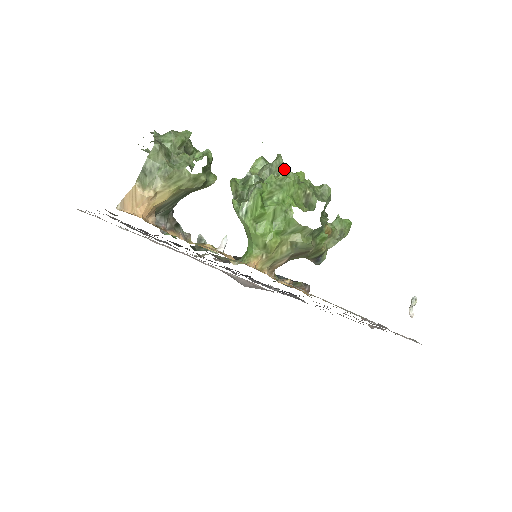
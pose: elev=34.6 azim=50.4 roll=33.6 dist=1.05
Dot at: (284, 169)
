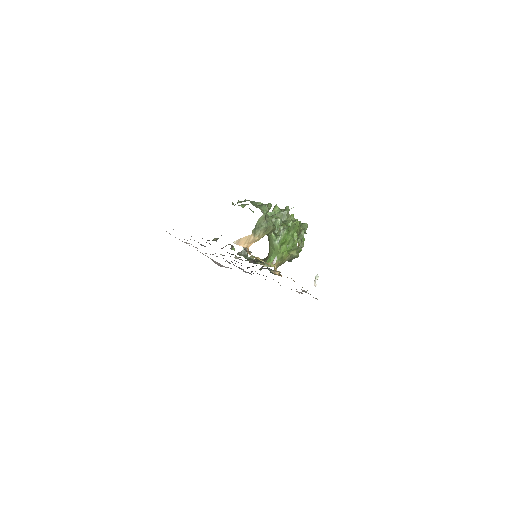
Dot at: (290, 215)
